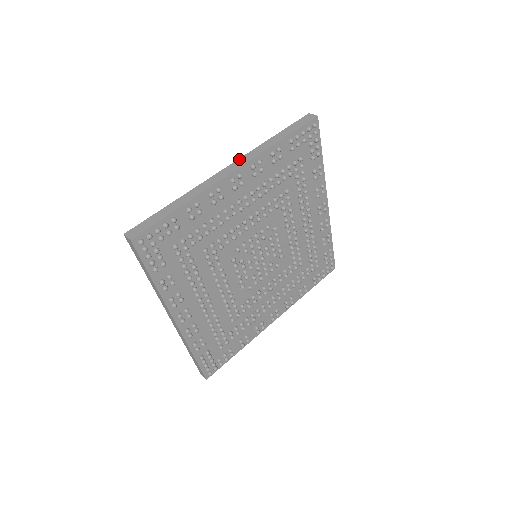
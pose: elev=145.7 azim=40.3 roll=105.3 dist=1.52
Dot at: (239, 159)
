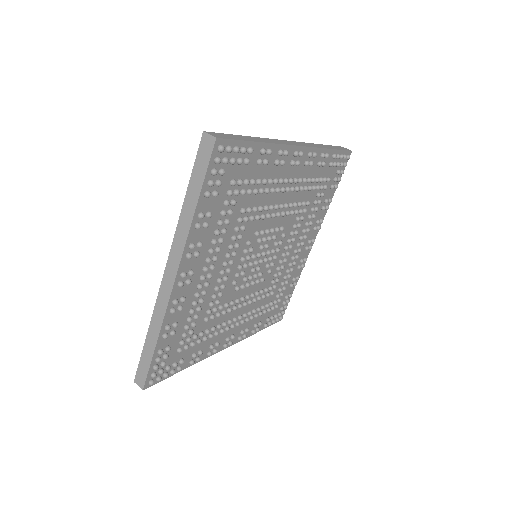
Dot at: (169, 255)
